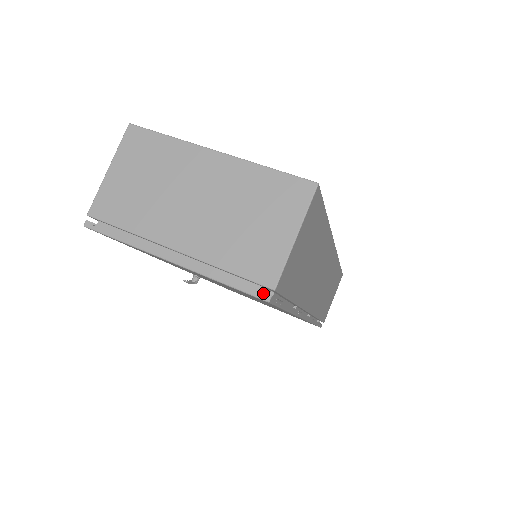
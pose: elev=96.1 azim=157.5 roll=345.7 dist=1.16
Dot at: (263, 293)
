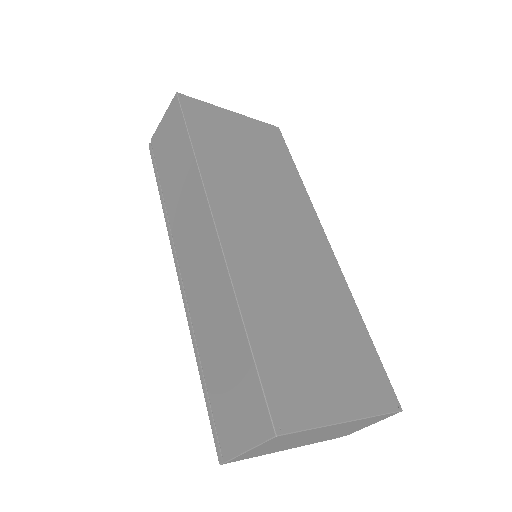
Dot at: occluded
